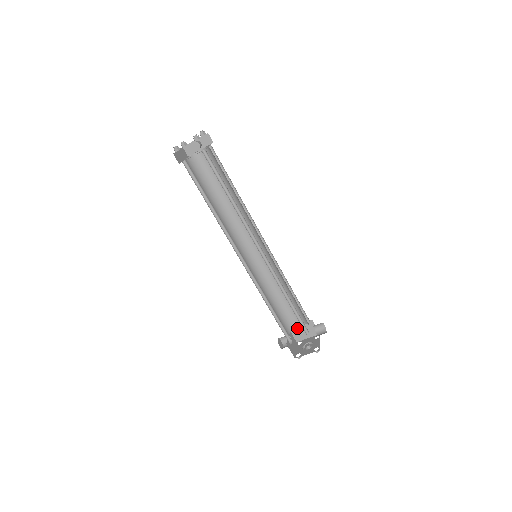
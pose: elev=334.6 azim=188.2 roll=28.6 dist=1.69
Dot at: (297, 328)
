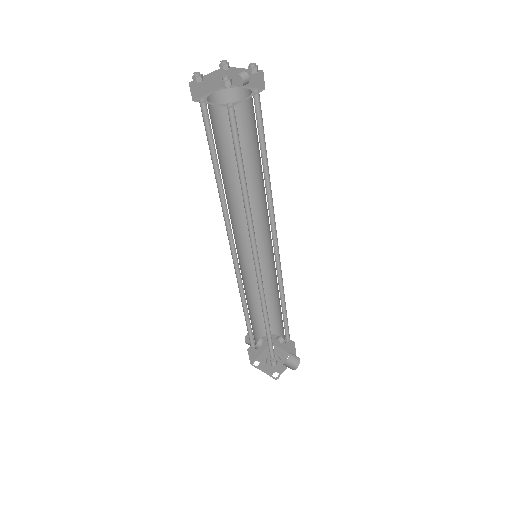
Dot at: (277, 335)
